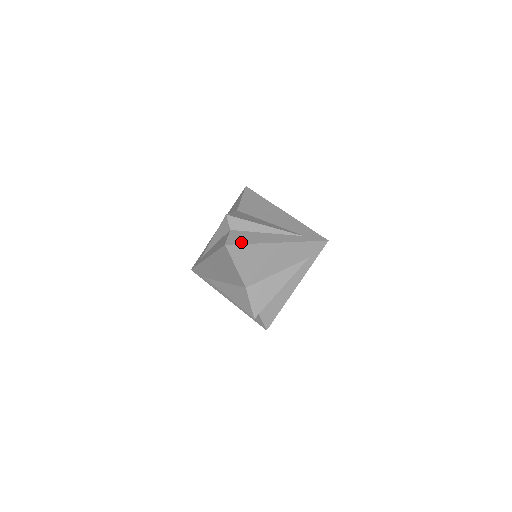
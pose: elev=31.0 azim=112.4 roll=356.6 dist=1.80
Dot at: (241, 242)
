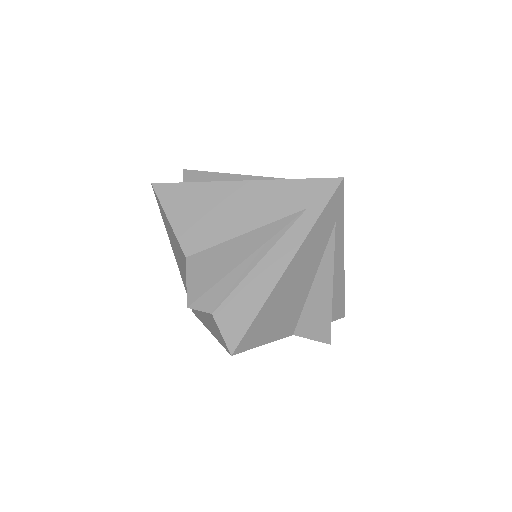
Dot at: (180, 182)
